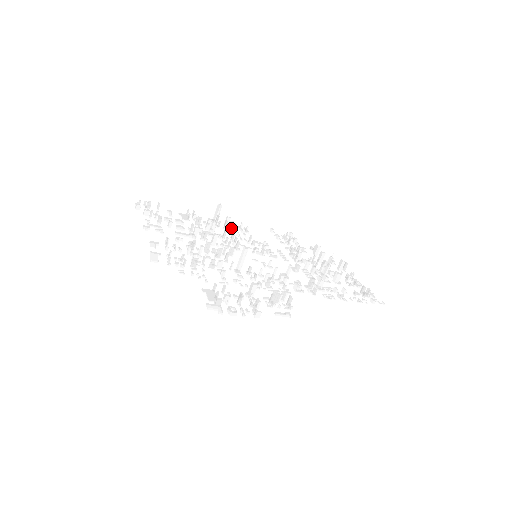
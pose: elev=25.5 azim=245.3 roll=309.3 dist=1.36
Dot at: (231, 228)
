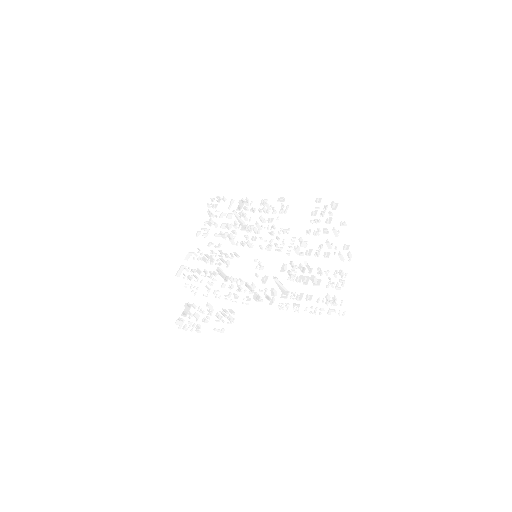
Dot at: (260, 219)
